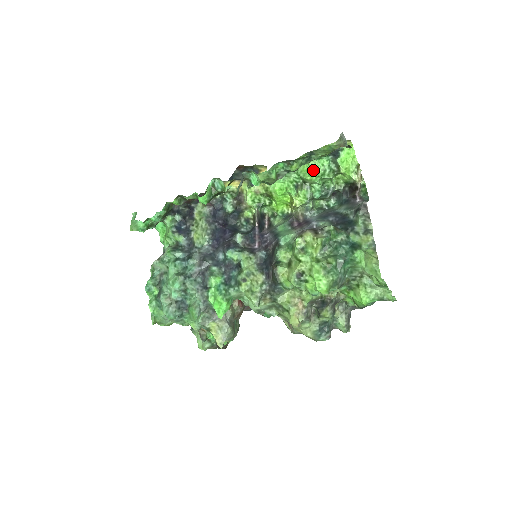
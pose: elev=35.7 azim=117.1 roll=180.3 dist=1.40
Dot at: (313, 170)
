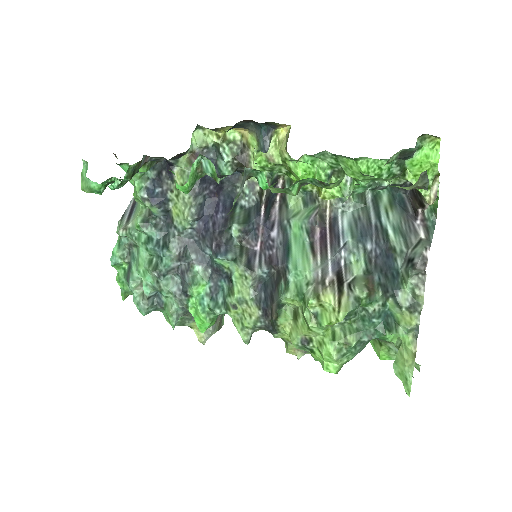
Dot at: (361, 171)
